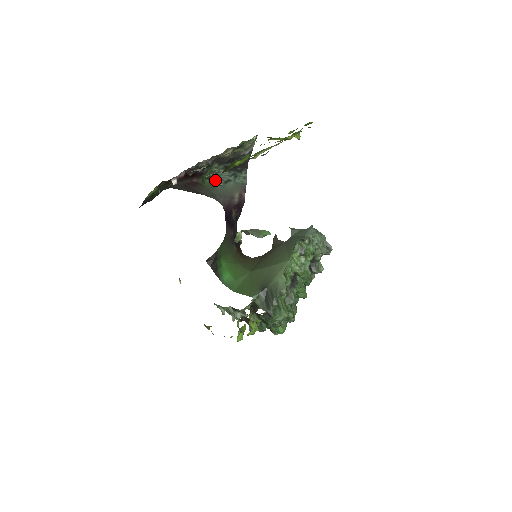
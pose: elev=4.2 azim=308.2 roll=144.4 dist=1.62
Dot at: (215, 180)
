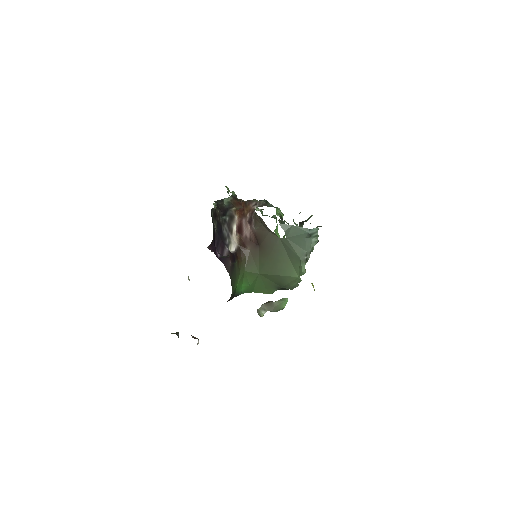
Dot at: occluded
